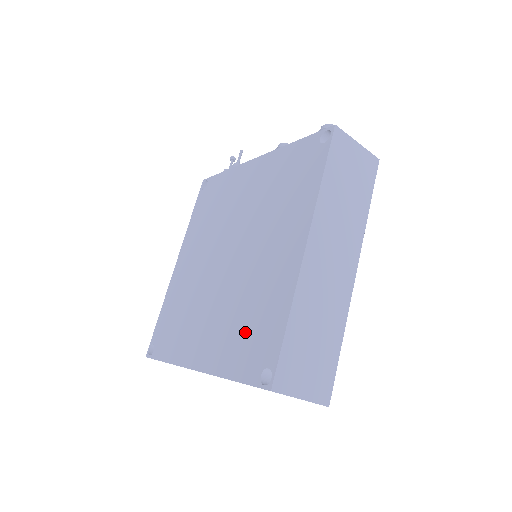
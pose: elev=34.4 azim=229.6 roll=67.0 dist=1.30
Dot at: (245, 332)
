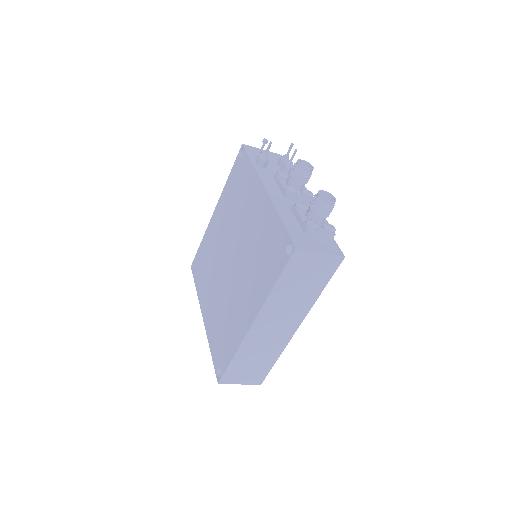
Dot at: (221, 333)
